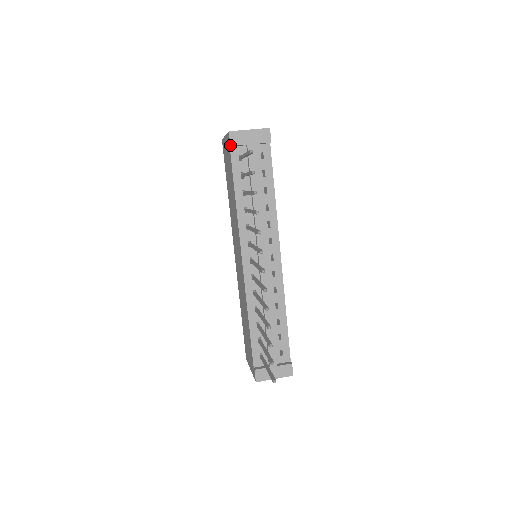
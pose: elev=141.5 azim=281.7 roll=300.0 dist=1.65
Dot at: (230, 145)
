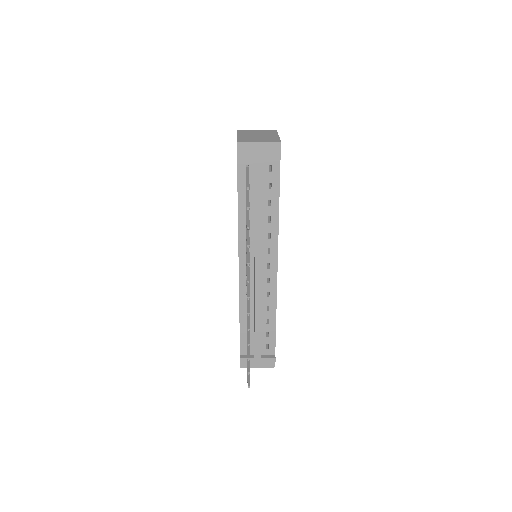
Dot at: (237, 156)
